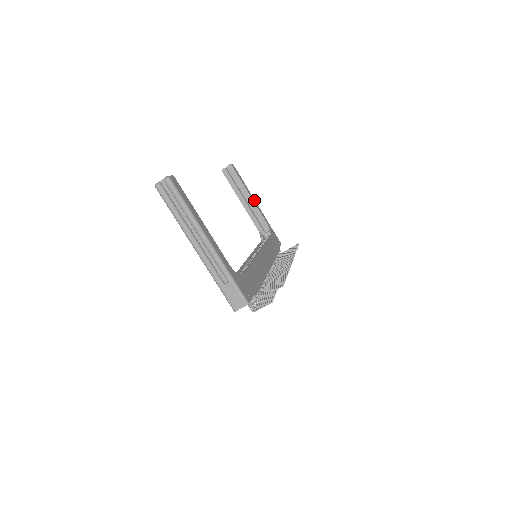
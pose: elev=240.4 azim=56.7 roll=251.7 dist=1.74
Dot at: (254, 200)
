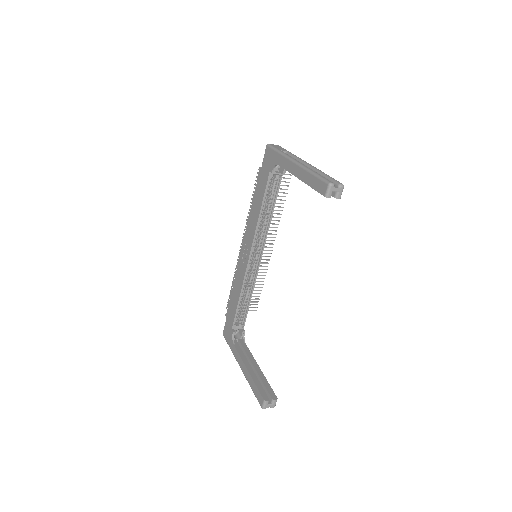
Dot at: occluded
